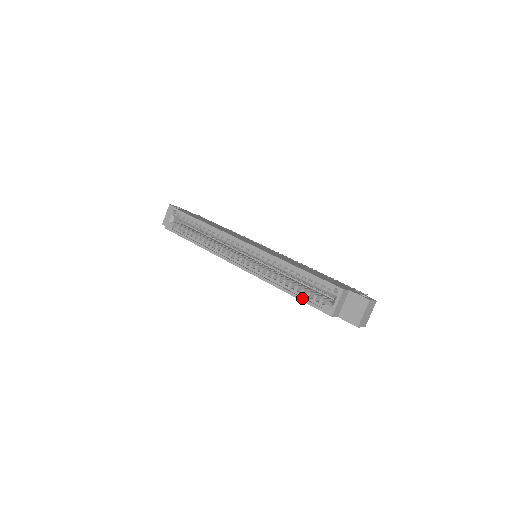
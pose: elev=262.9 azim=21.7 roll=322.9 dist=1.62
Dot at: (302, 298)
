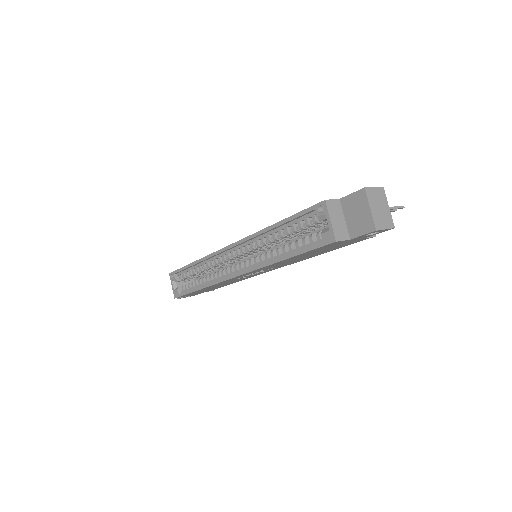
Dot at: (299, 251)
